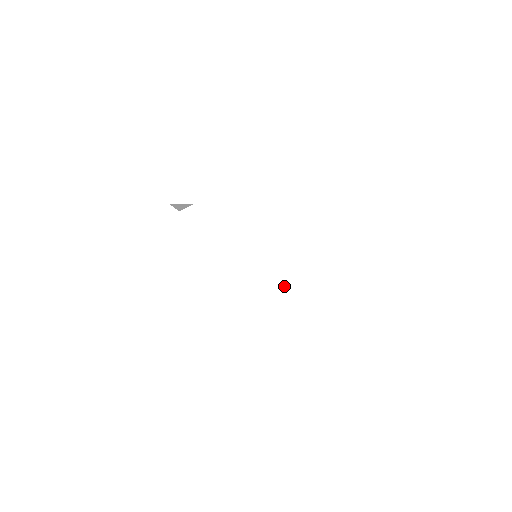
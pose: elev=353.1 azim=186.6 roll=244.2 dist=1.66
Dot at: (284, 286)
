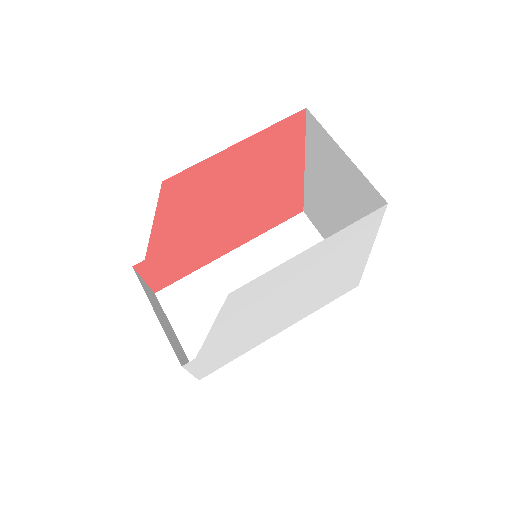
Dot at: (328, 279)
